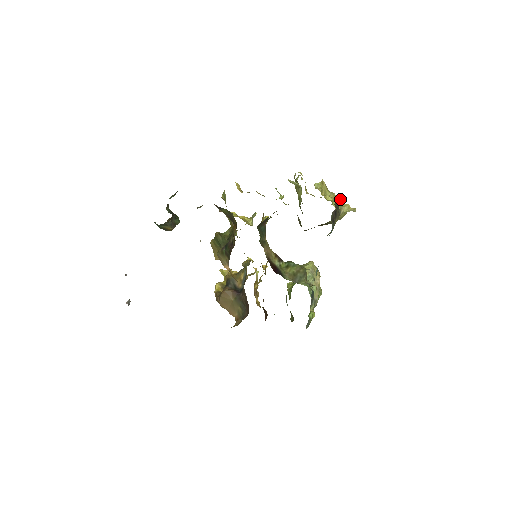
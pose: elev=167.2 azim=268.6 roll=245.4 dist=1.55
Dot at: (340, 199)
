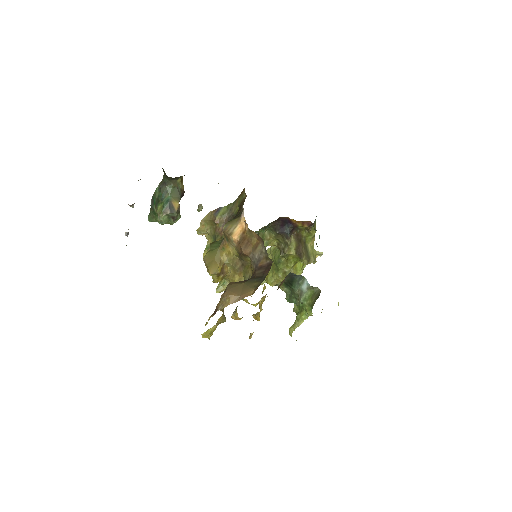
Dot at: occluded
